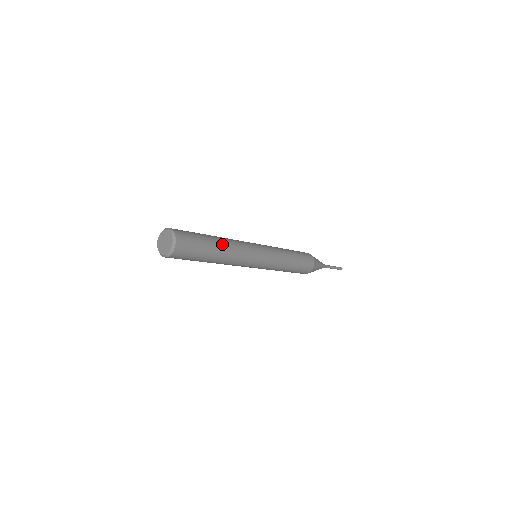
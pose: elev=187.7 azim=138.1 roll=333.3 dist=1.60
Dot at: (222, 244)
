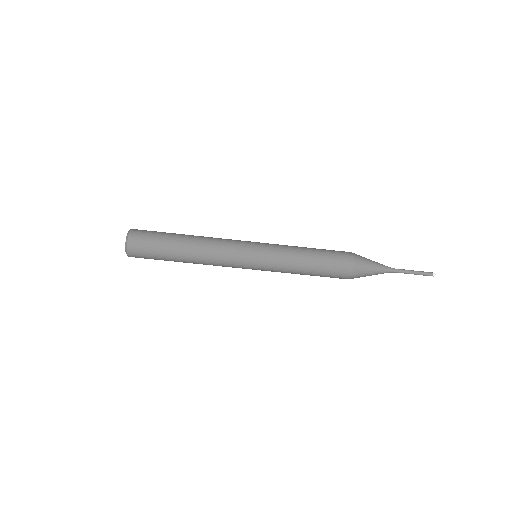
Dot at: (190, 243)
